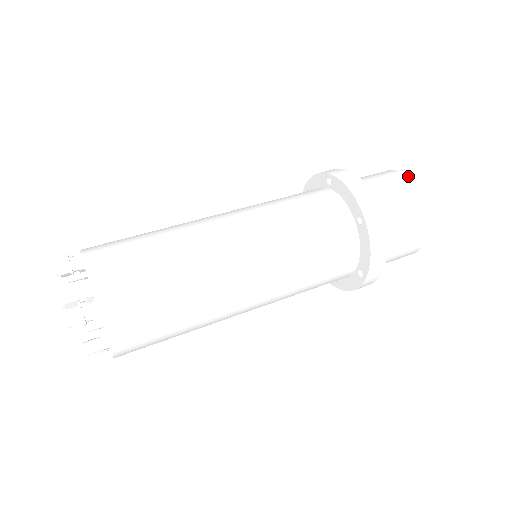
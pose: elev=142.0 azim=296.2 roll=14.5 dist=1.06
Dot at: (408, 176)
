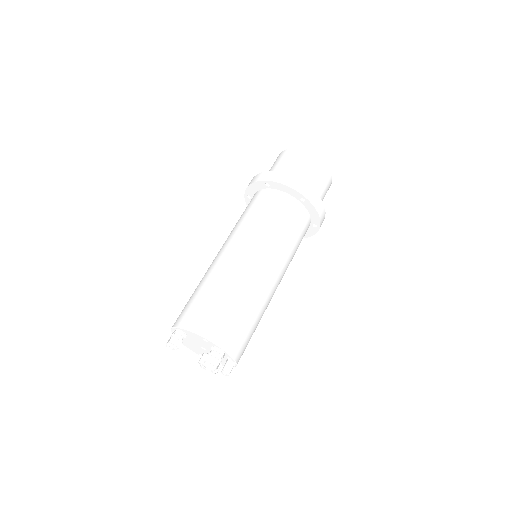
Dot at: (303, 150)
